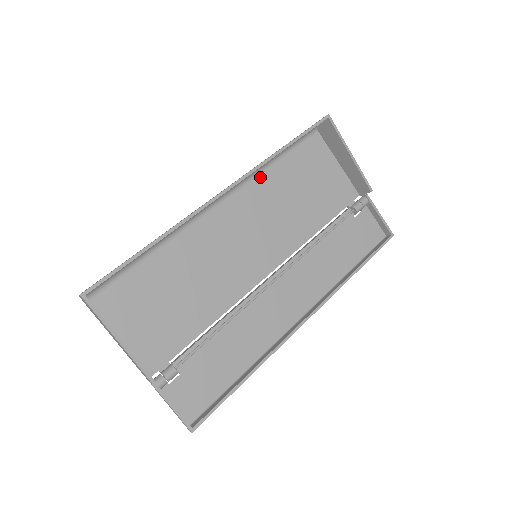
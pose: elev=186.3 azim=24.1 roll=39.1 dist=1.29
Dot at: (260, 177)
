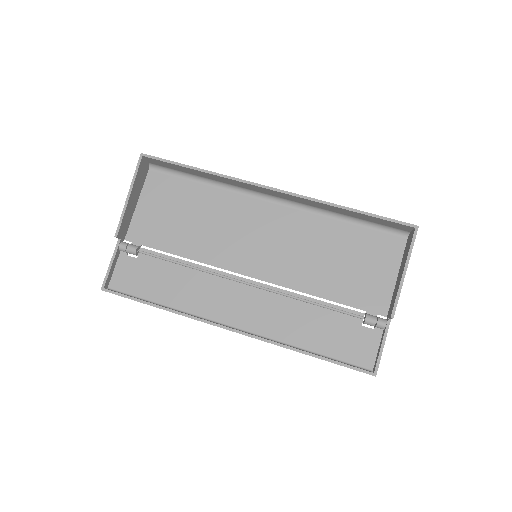
Dot at: (321, 218)
